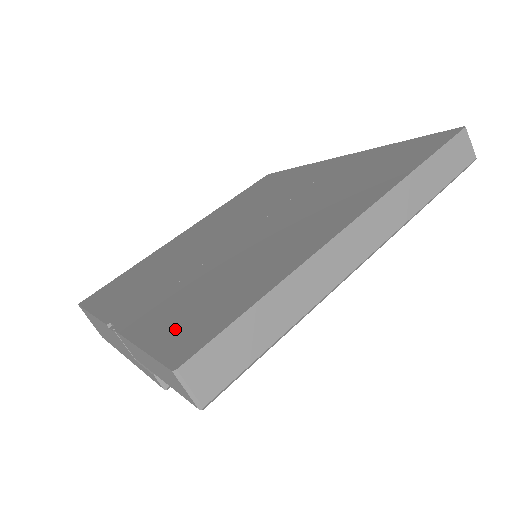
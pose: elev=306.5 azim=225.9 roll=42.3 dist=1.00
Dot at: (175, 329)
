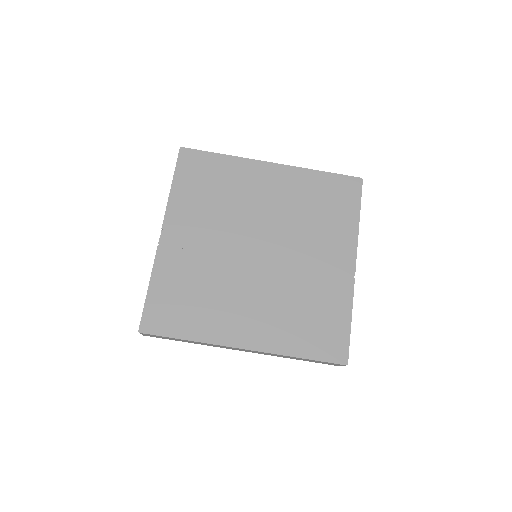
Dot at: (161, 302)
